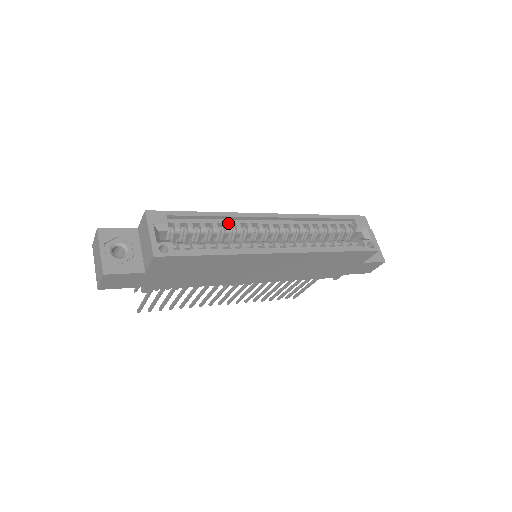
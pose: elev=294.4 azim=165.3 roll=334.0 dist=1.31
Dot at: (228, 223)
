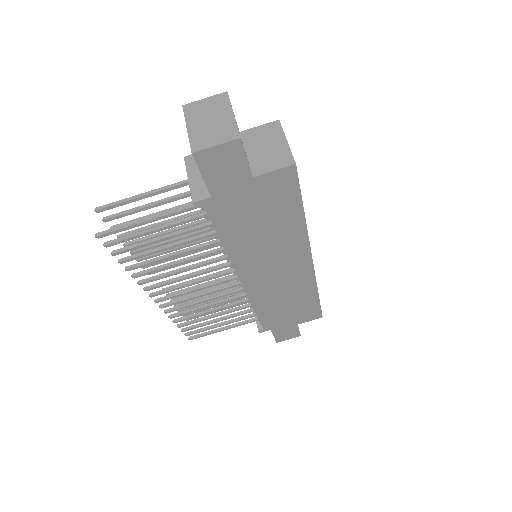
Dot at: occluded
